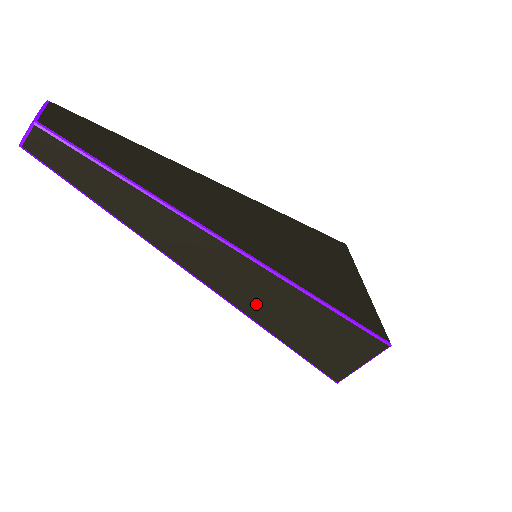
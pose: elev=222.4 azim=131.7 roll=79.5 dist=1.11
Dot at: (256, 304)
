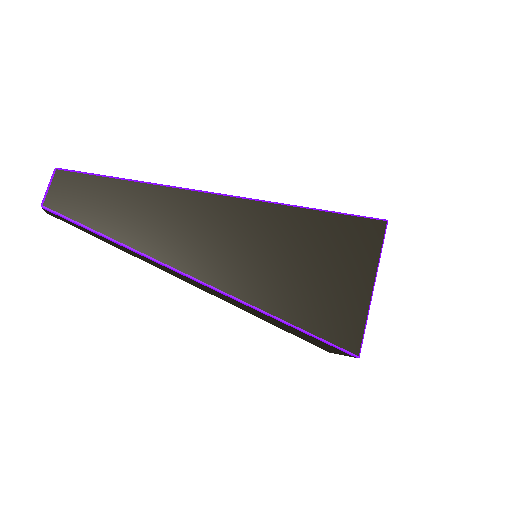
Dot at: (240, 306)
